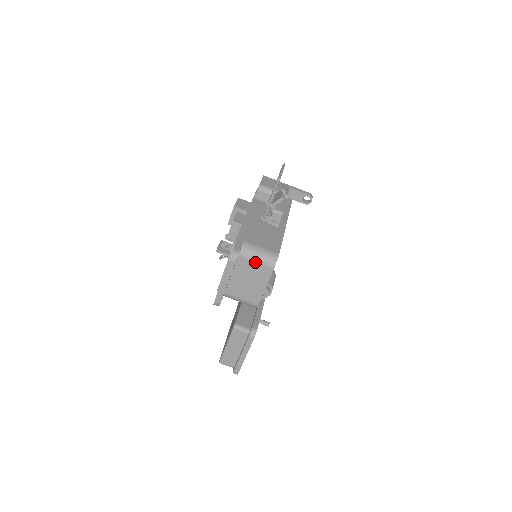
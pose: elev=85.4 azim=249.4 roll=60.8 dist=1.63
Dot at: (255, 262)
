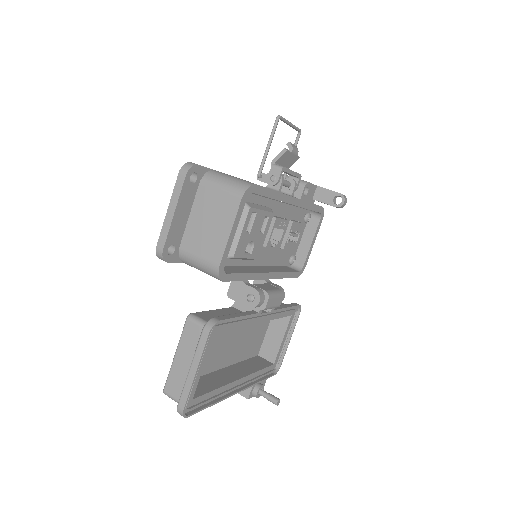
Dot at: (219, 189)
